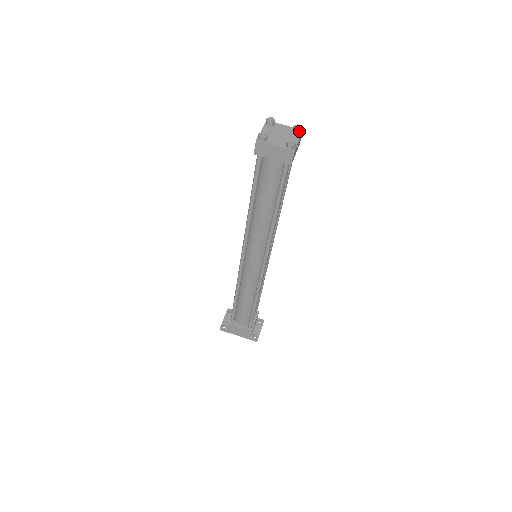
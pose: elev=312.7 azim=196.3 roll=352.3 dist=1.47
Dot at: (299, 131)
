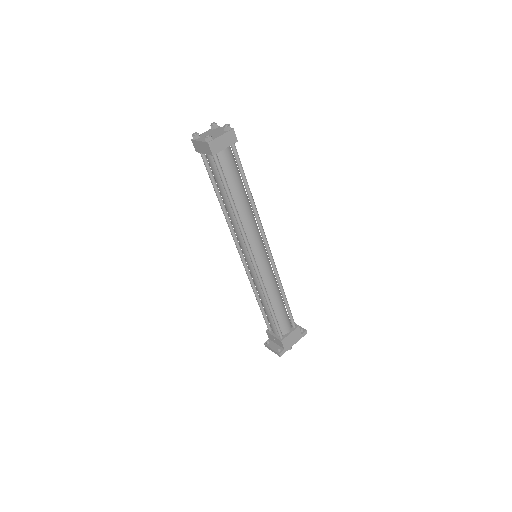
Dot at: (217, 125)
